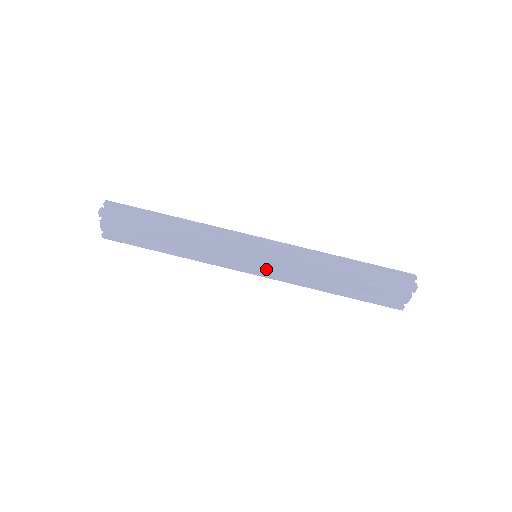
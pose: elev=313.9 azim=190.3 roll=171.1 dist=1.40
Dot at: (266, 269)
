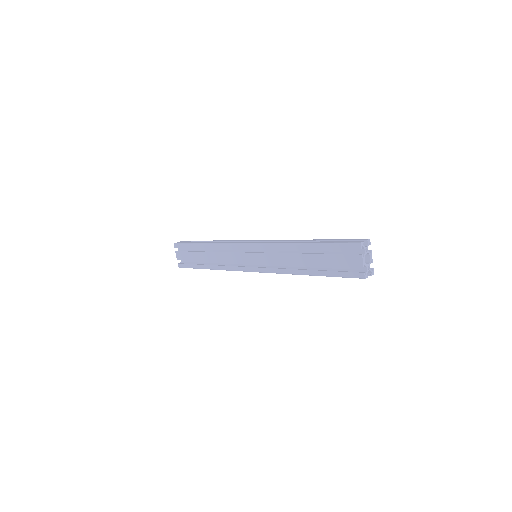
Dot at: (259, 262)
